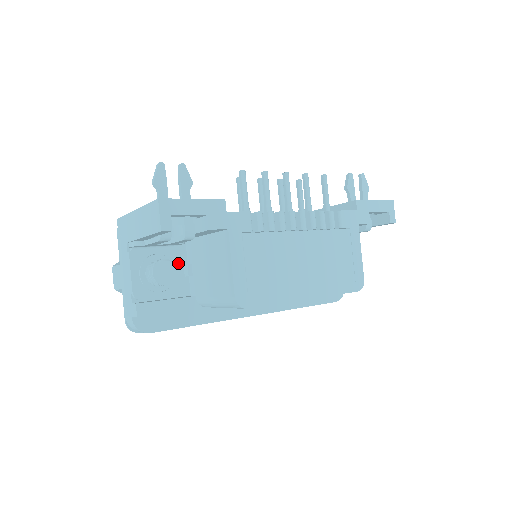
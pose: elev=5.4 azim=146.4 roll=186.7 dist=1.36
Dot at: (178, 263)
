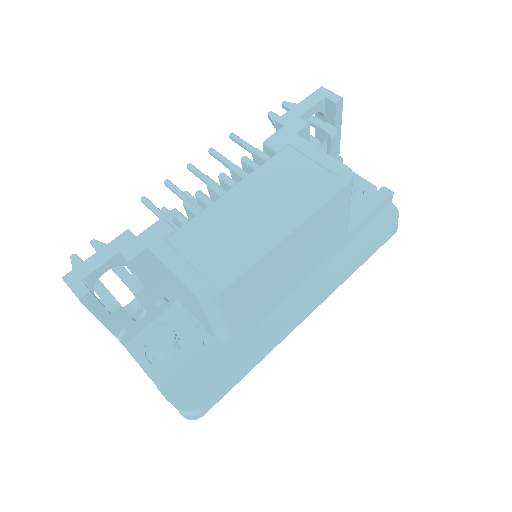
Dot at: (180, 323)
